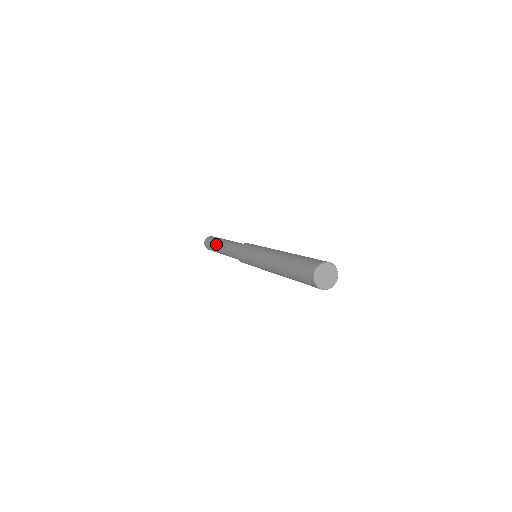
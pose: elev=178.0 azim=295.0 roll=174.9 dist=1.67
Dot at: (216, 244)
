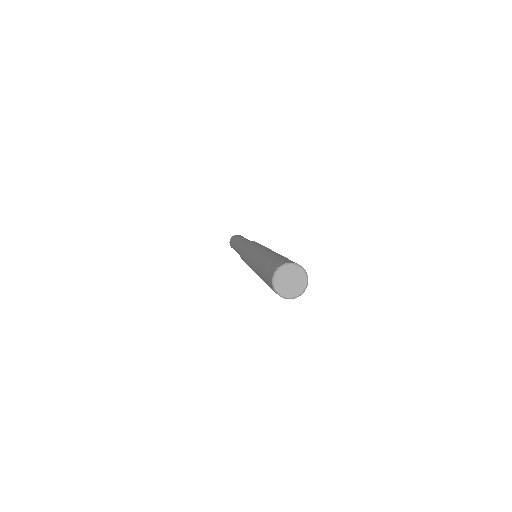
Dot at: (233, 244)
